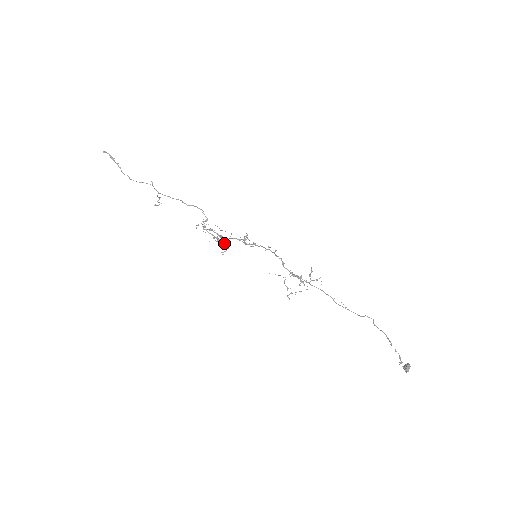
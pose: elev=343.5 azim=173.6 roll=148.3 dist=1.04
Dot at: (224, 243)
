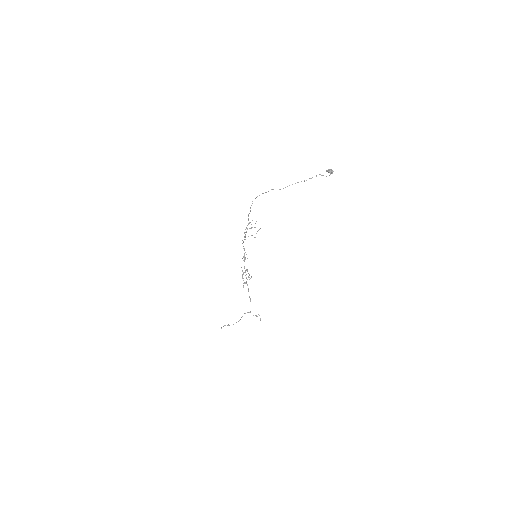
Dot at: occluded
